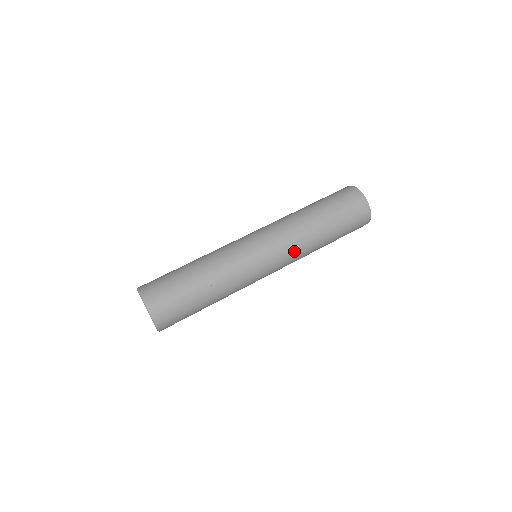
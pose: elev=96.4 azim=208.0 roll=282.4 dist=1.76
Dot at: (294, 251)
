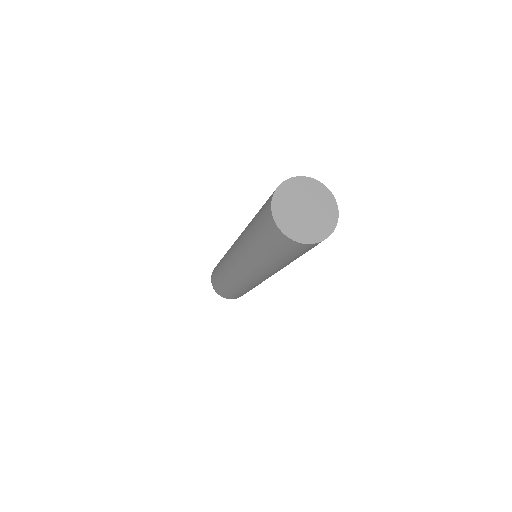
Dot at: (277, 271)
